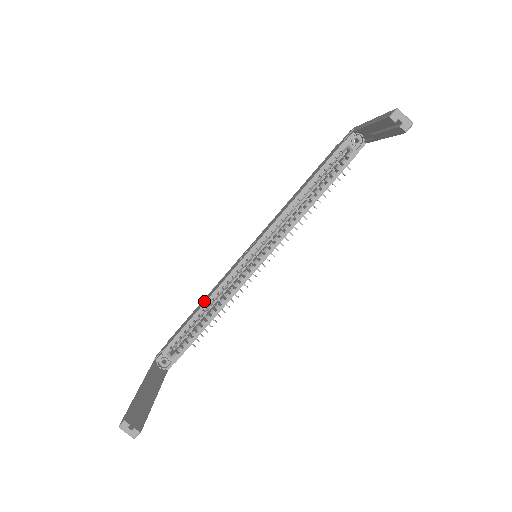
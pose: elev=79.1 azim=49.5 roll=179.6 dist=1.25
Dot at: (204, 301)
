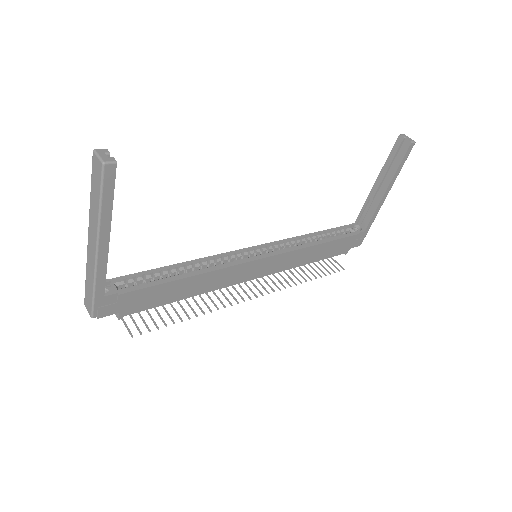
Dot at: occluded
